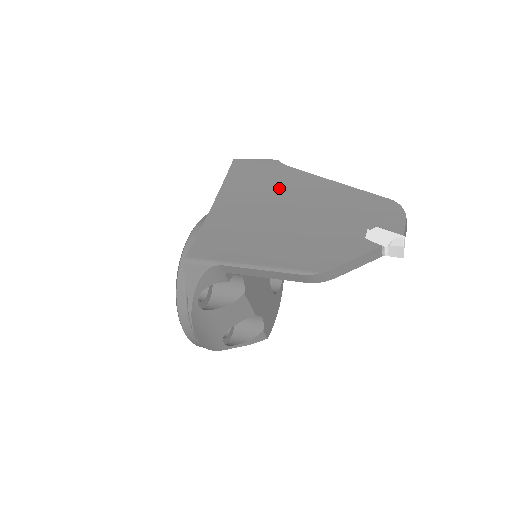
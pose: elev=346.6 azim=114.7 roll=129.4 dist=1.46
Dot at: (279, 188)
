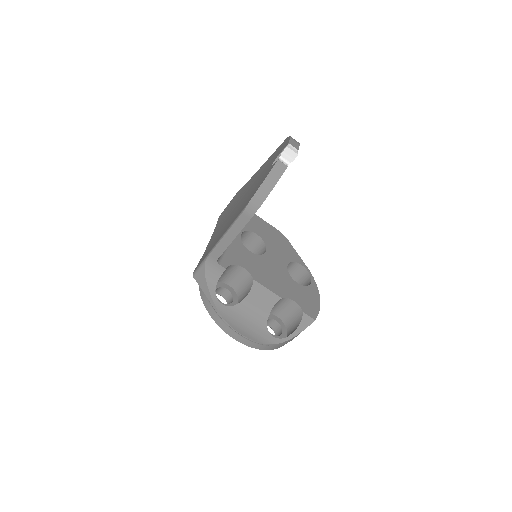
Dot at: (237, 200)
